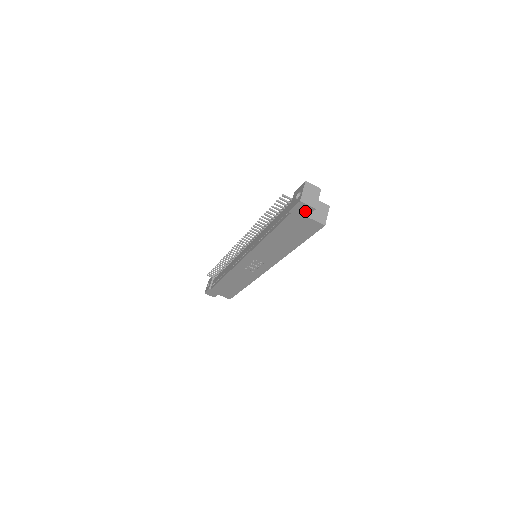
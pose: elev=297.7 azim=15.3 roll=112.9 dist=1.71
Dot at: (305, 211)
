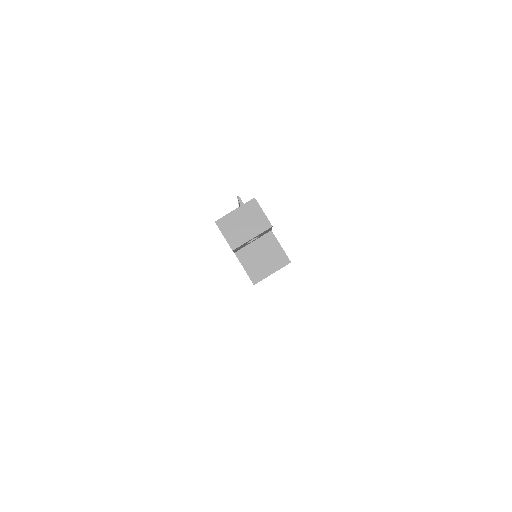
Dot at: occluded
